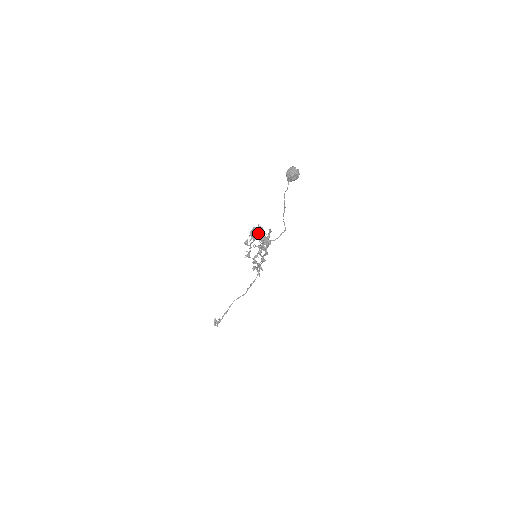
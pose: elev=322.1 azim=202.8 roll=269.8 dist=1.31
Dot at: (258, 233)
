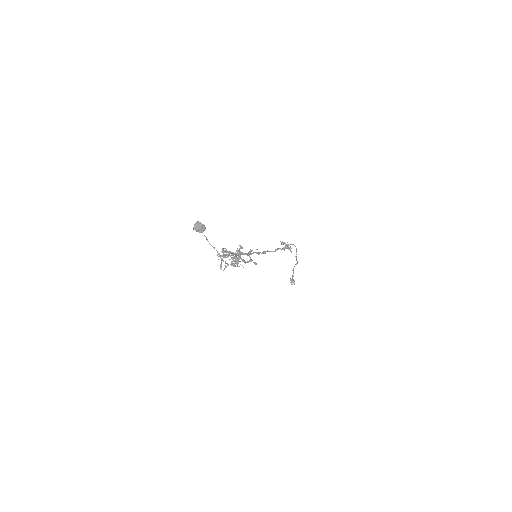
Dot at: occluded
